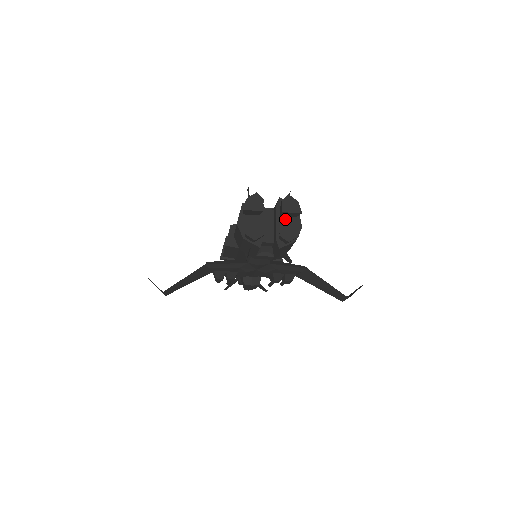
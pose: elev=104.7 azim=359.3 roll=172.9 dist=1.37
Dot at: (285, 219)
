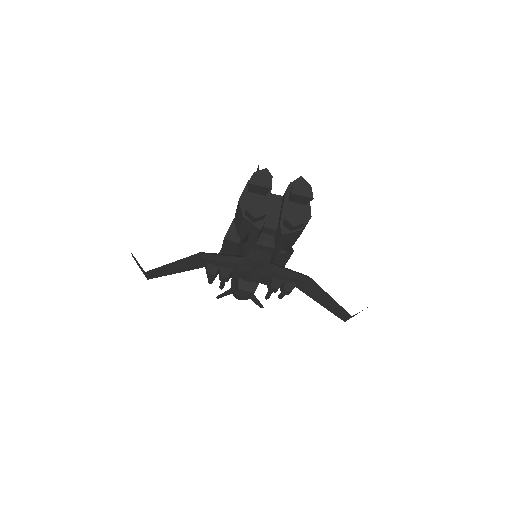
Dot at: (293, 205)
